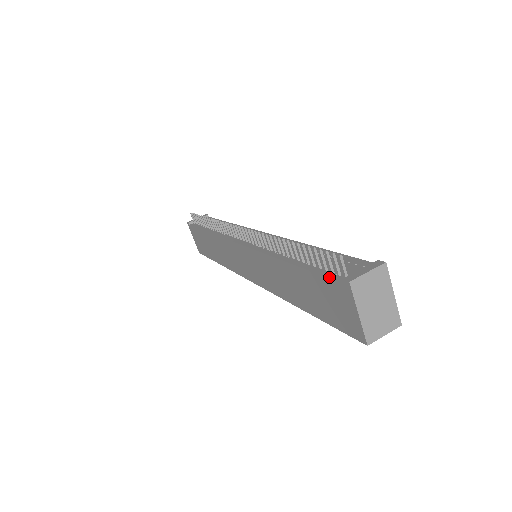
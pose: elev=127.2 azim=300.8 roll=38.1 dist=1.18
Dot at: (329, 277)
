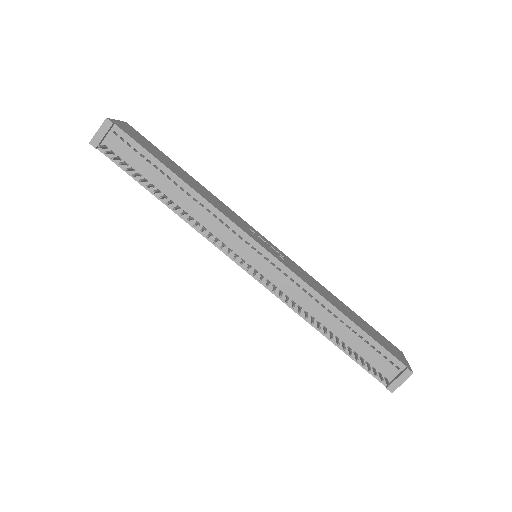
Dot at: (373, 376)
